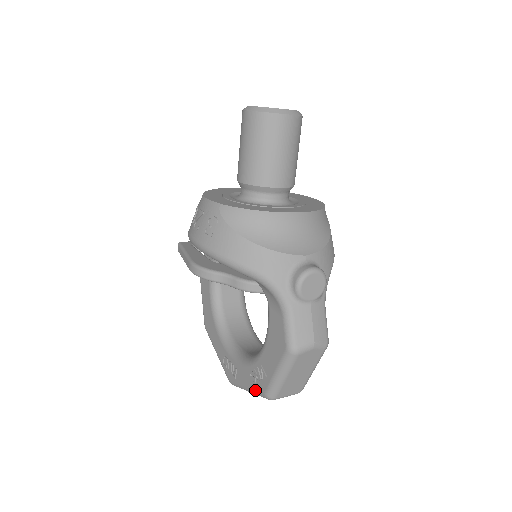
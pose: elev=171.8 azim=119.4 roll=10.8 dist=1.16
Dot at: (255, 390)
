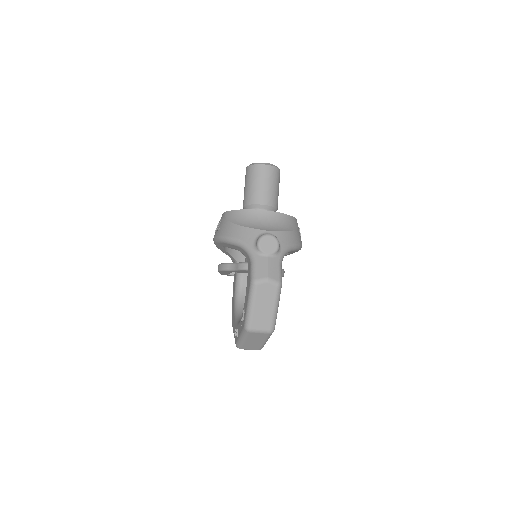
Dot at: (242, 331)
